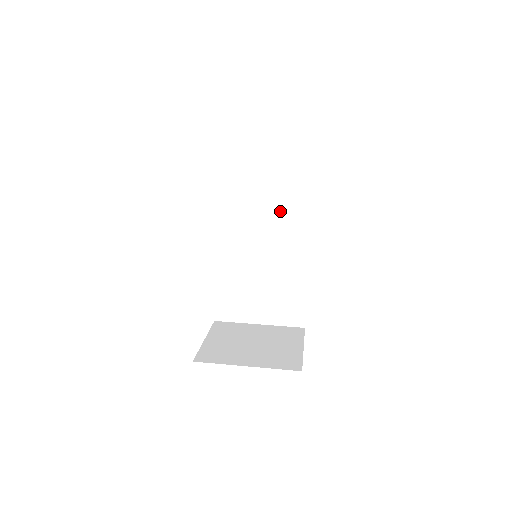
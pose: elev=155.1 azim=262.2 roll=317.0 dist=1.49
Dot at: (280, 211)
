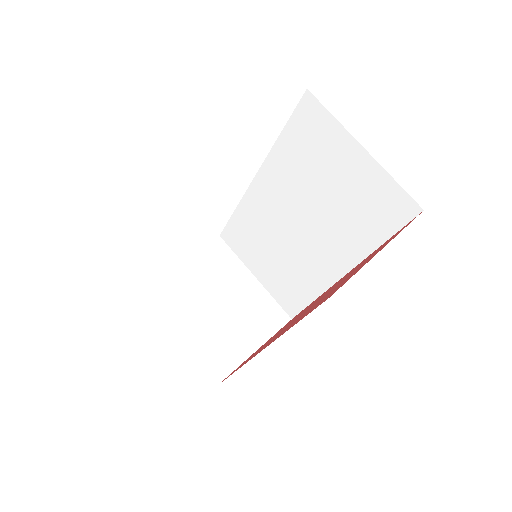
Dot at: (341, 216)
